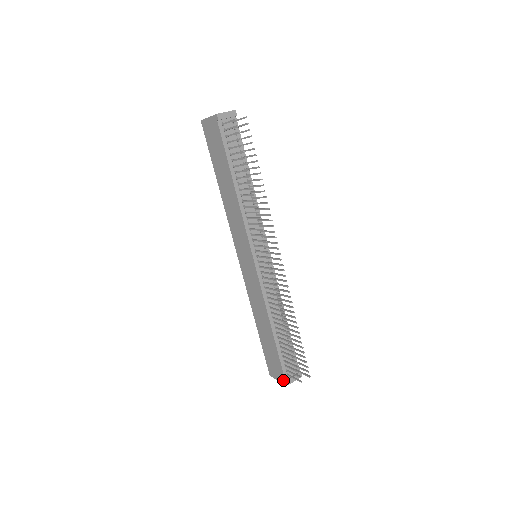
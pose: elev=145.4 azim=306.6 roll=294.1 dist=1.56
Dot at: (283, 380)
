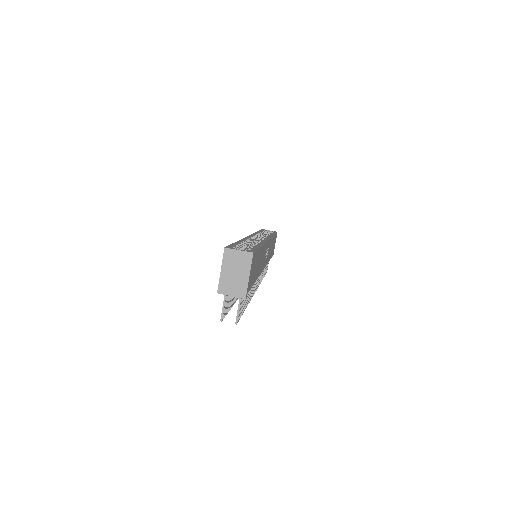
Dot at: occluded
